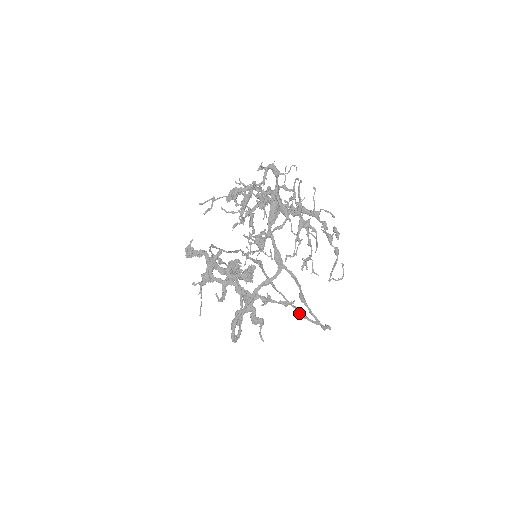
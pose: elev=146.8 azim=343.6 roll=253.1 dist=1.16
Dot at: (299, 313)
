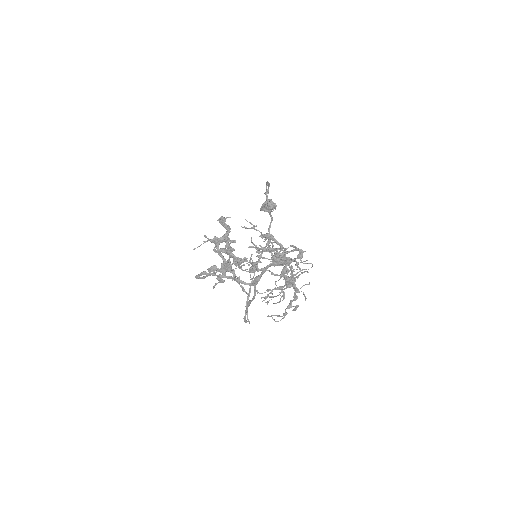
Dot at: (247, 297)
